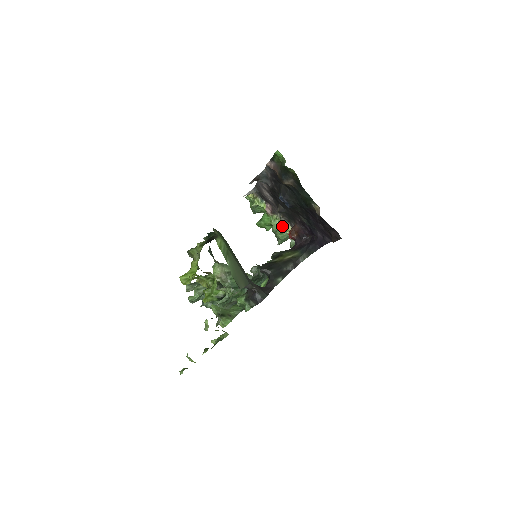
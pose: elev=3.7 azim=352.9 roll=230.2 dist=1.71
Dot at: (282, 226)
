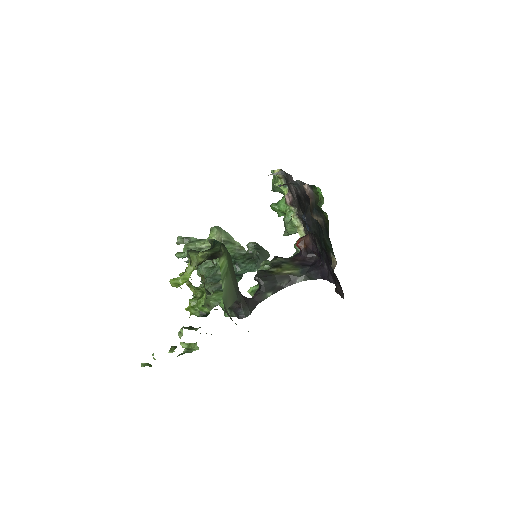
Dot at: (295, 222)
